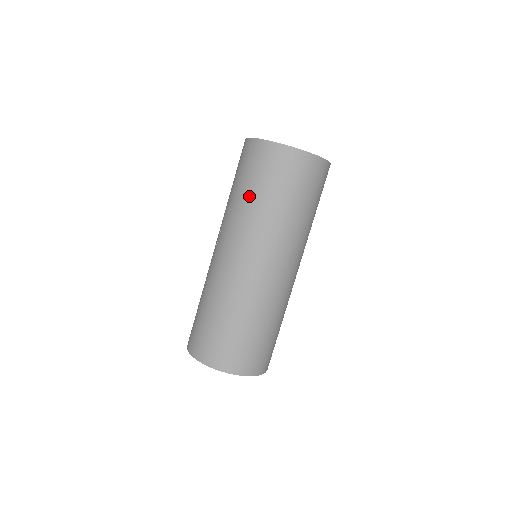
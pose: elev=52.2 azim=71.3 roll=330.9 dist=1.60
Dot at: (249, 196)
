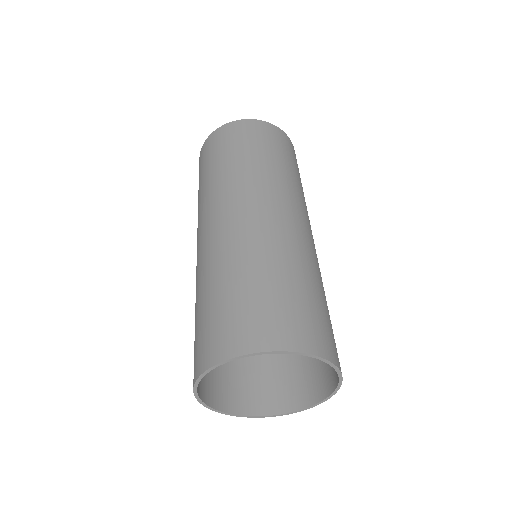
Dot at: (211, 172)
